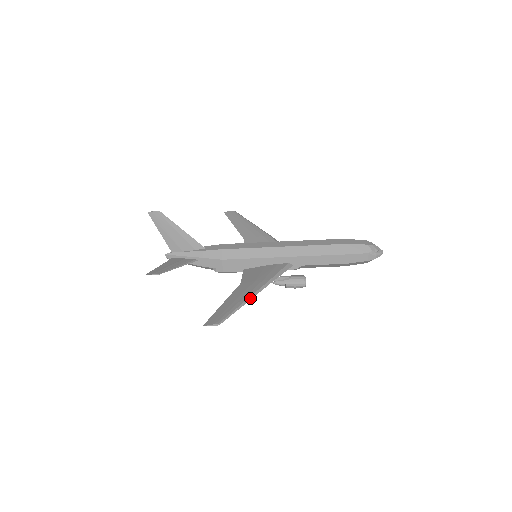
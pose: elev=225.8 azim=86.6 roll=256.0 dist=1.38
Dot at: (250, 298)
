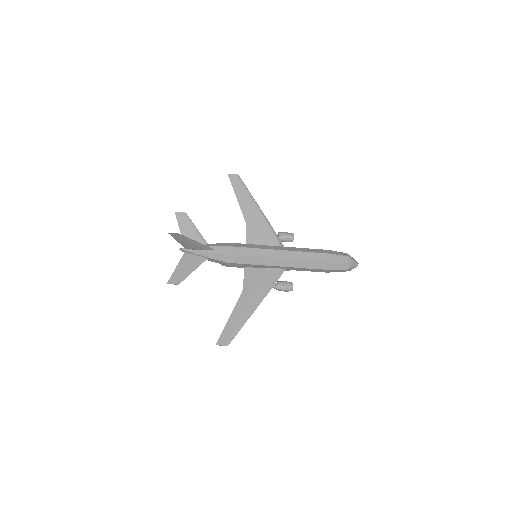
Dot at: (250, 315)
